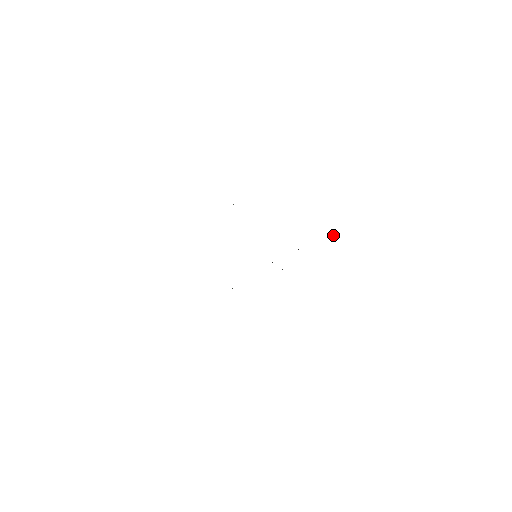
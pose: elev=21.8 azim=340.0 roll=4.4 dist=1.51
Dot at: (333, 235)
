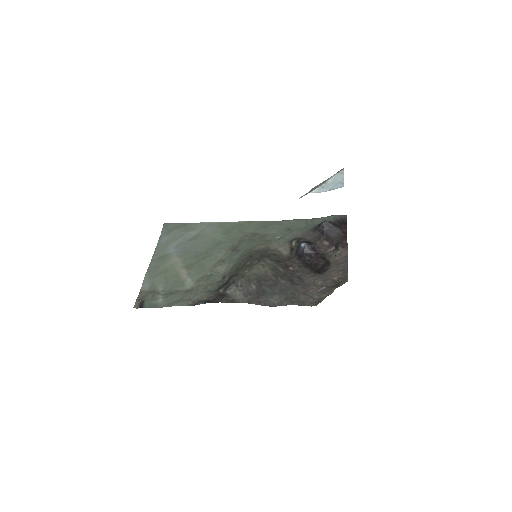
Dot at: (344, 231)
